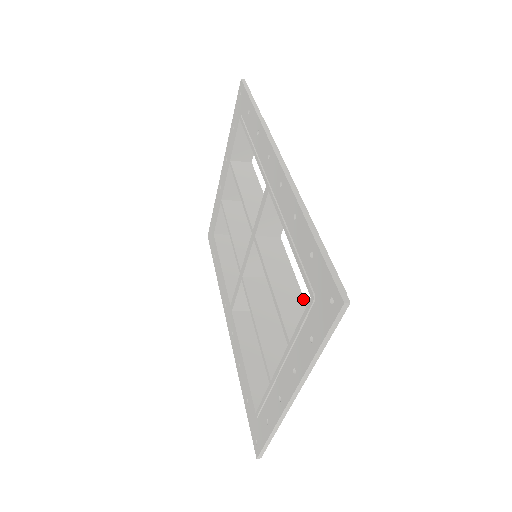
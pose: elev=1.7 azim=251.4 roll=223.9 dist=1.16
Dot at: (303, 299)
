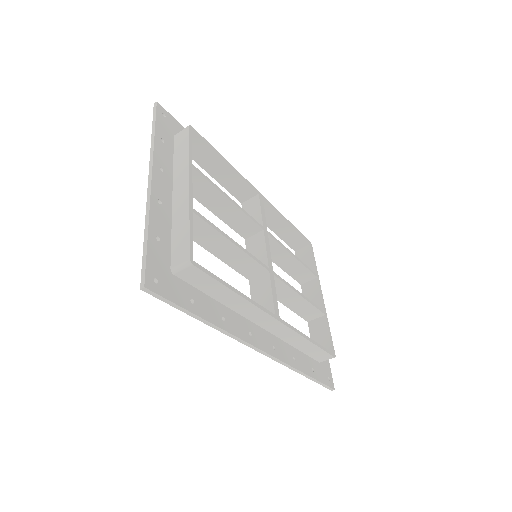
Dot at: (219, 189)
